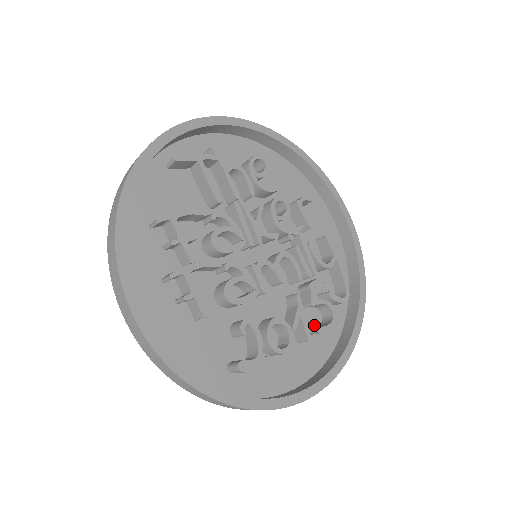
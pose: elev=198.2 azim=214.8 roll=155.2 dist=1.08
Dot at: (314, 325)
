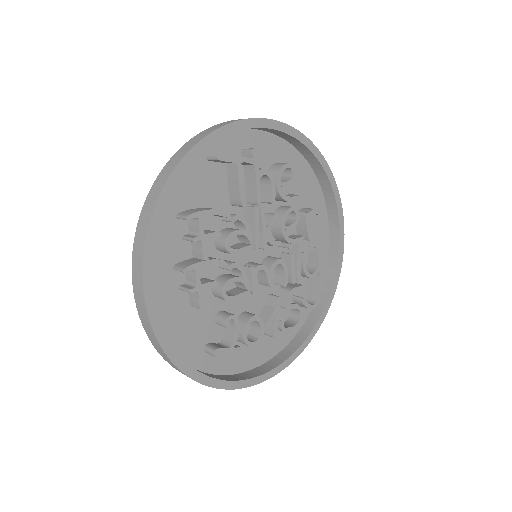
Dot at: (282, 325)
